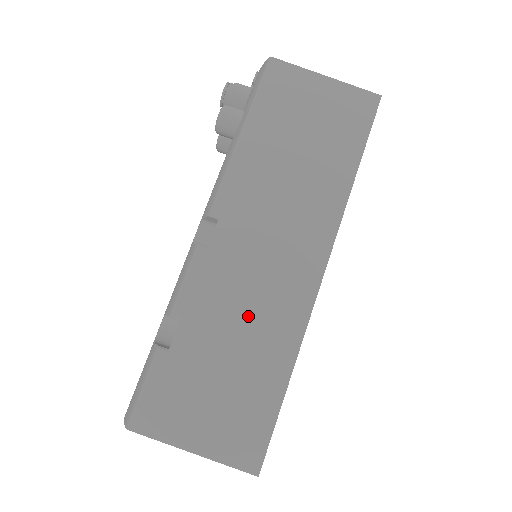
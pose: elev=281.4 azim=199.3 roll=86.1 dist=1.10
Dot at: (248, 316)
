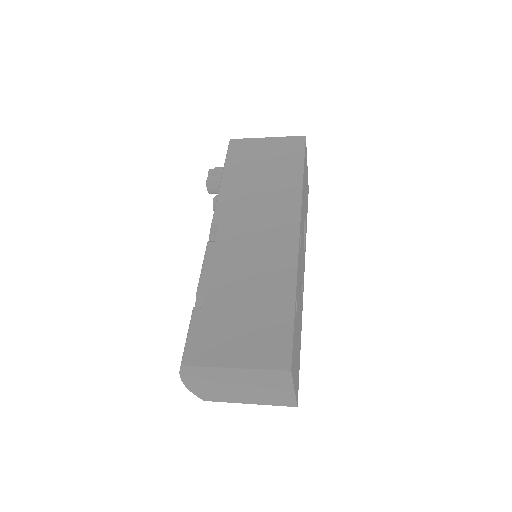
Dot at: (253, 271)
